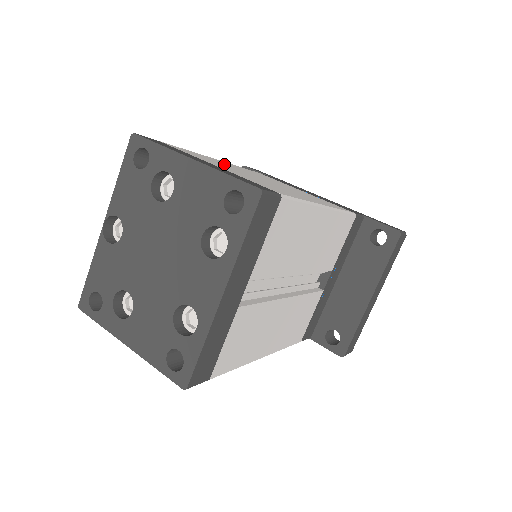
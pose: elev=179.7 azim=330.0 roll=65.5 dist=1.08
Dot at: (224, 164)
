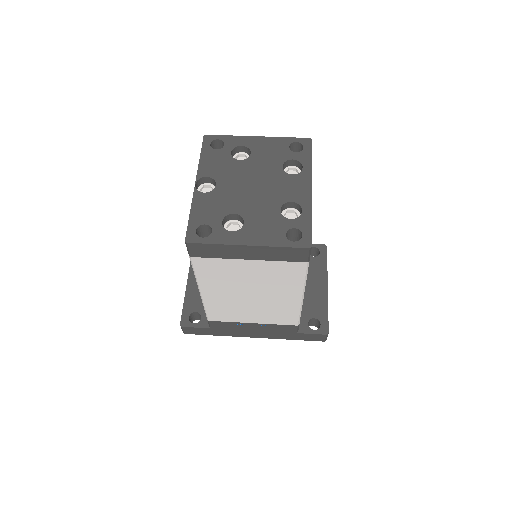
Dot at: occluded
